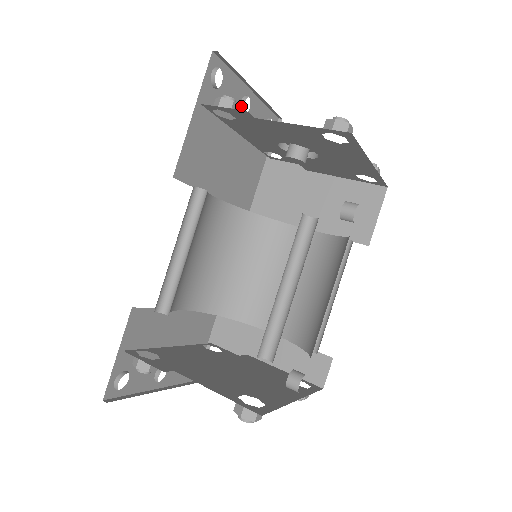
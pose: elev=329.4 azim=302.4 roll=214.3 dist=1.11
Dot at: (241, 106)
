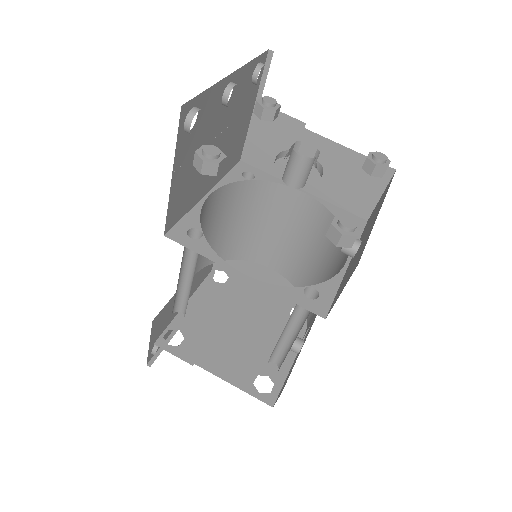
Dot at: (223, 103)
